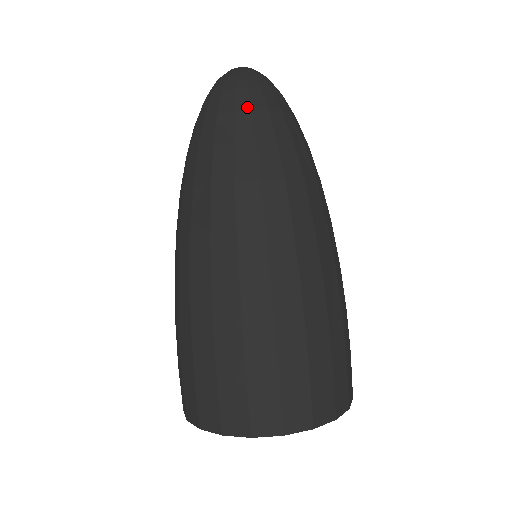
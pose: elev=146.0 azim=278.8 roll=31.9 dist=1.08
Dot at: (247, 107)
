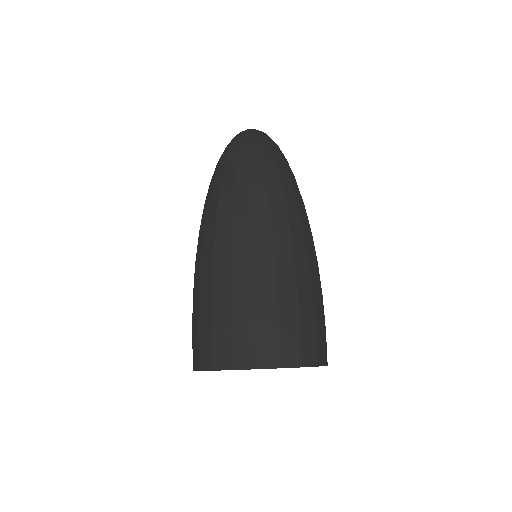
Dot at: (259, 148)
